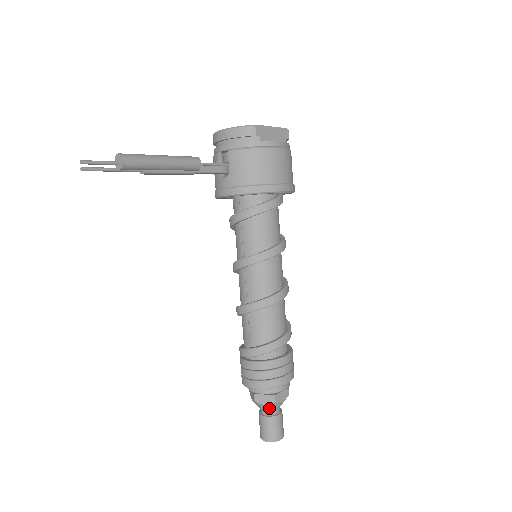
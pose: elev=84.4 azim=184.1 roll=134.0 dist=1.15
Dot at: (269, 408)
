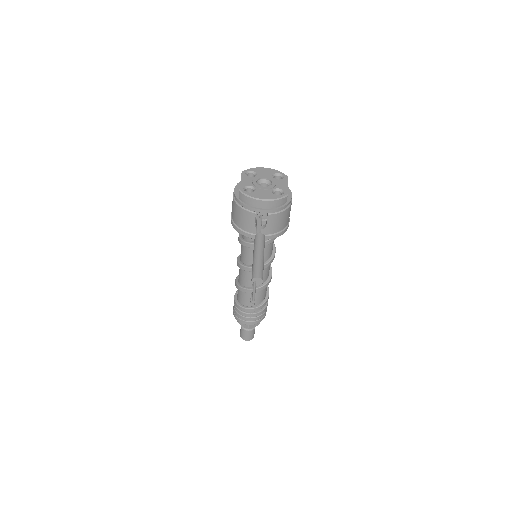
Dot at: occluded
